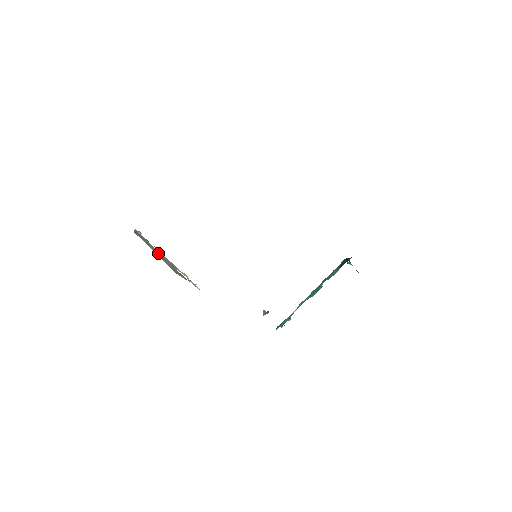
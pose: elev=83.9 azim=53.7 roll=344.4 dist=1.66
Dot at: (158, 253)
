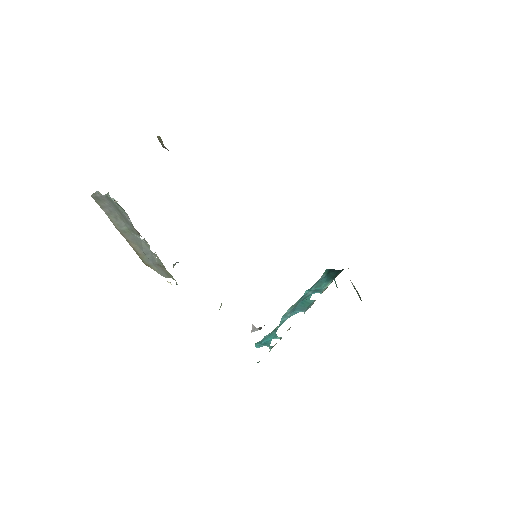
Dot at: (129, 233)
